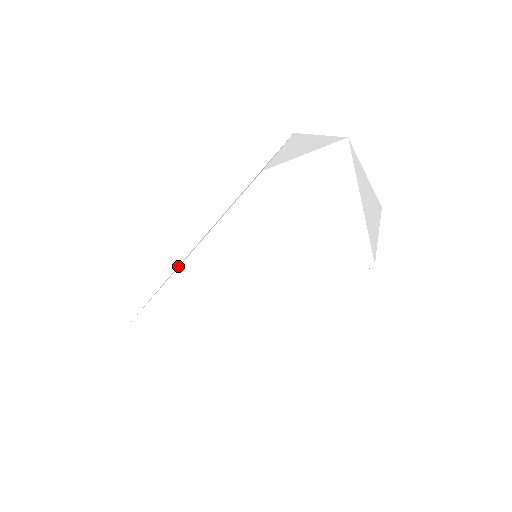
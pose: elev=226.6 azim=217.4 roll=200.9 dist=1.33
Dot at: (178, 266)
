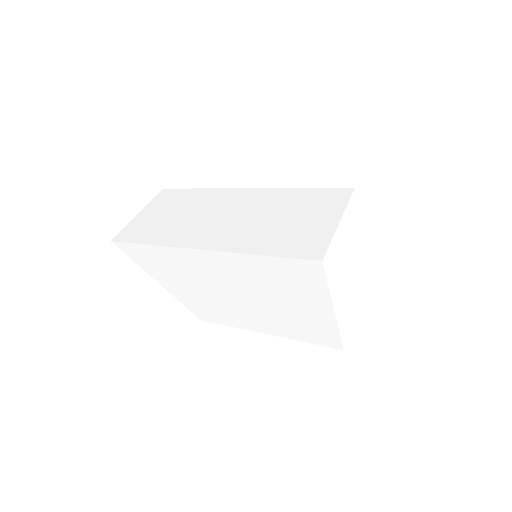
Dot at: (177, 198)
